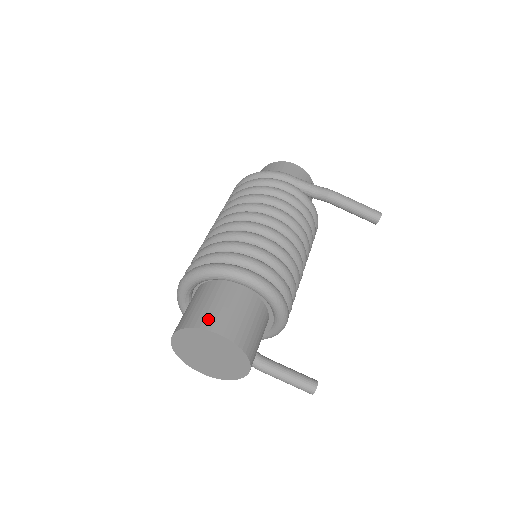
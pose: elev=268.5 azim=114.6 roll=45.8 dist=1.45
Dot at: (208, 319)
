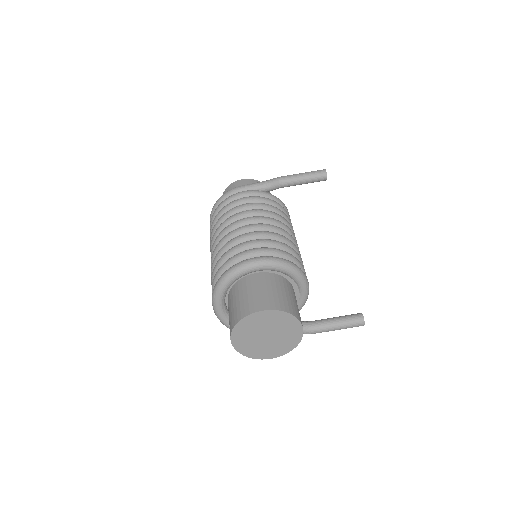
Dot at: (247, 307)
